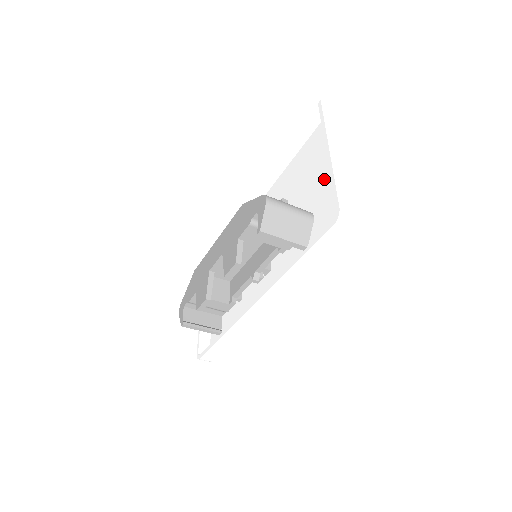
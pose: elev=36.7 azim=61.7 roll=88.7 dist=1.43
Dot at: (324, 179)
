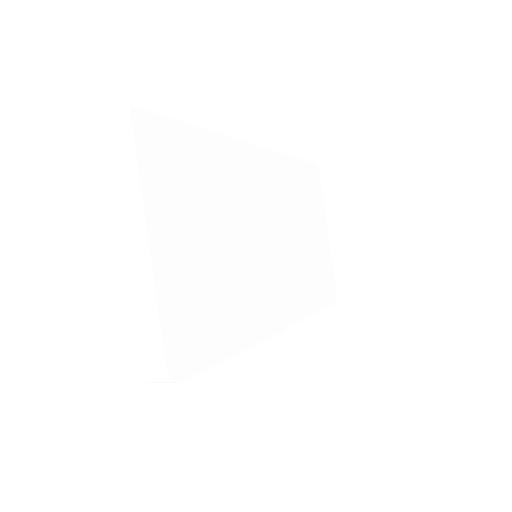
Dot at: occluded
